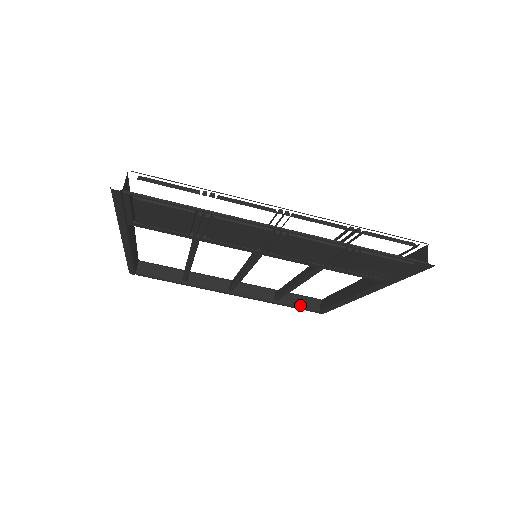
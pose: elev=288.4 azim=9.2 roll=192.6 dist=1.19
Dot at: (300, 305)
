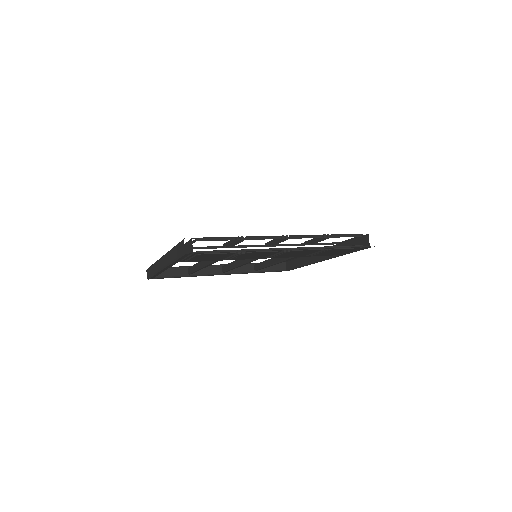
Dot at: (273, 269)
